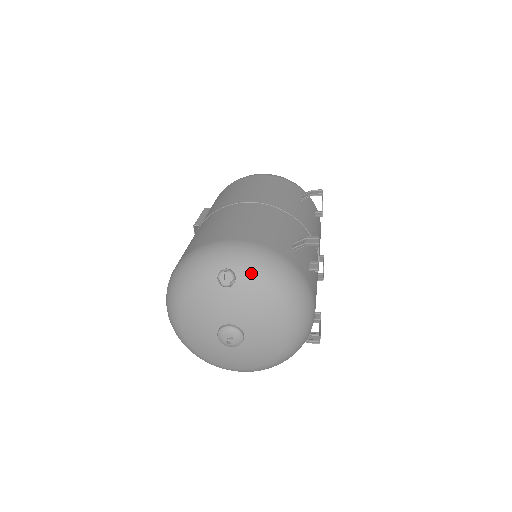
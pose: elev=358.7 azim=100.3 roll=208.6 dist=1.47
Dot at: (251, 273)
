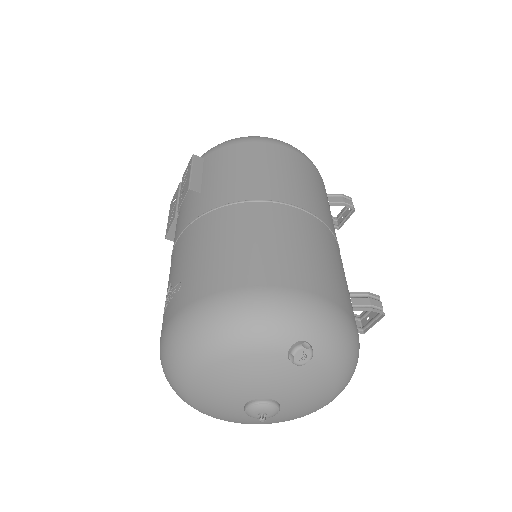
Dot at: (330, 352)
